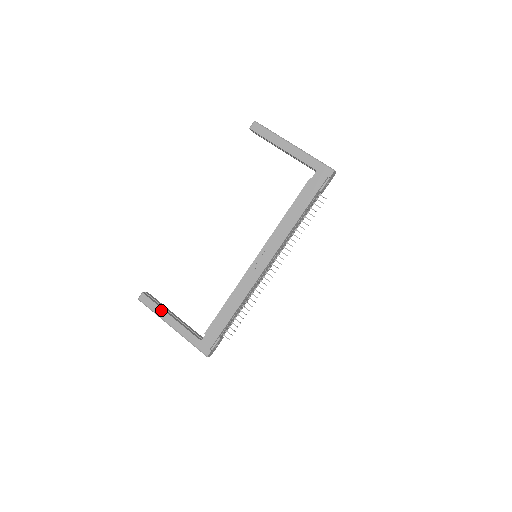
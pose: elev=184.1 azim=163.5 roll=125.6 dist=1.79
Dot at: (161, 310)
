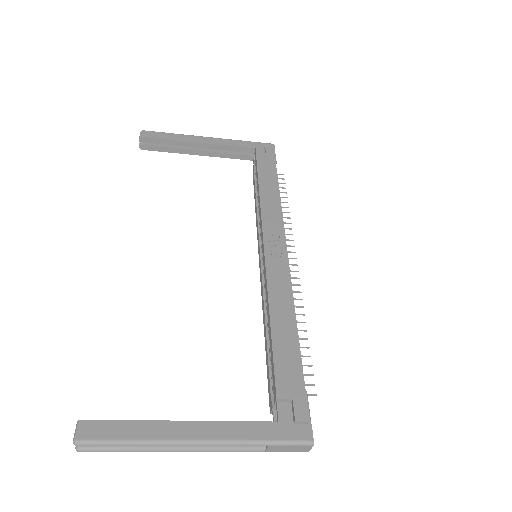
Dot at: (151, 425)
